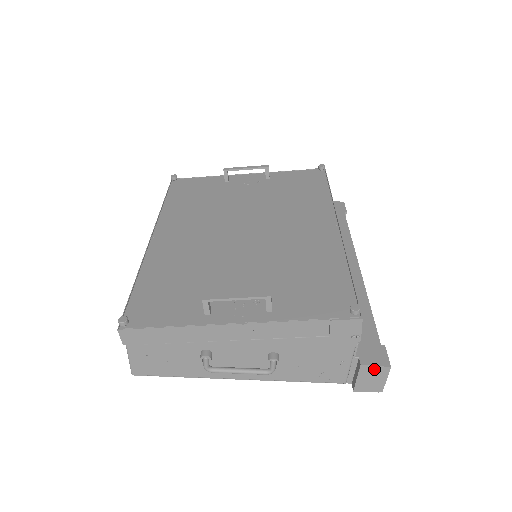
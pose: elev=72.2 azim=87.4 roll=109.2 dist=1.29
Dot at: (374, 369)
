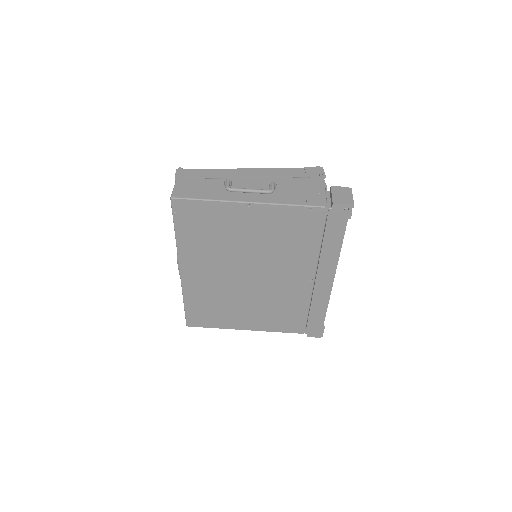
Dot at: (341, 189)
